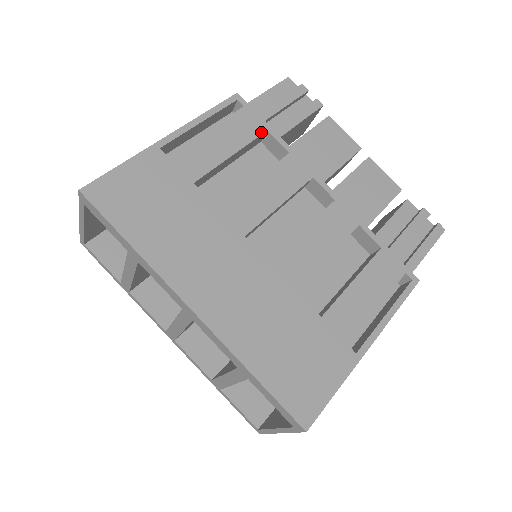
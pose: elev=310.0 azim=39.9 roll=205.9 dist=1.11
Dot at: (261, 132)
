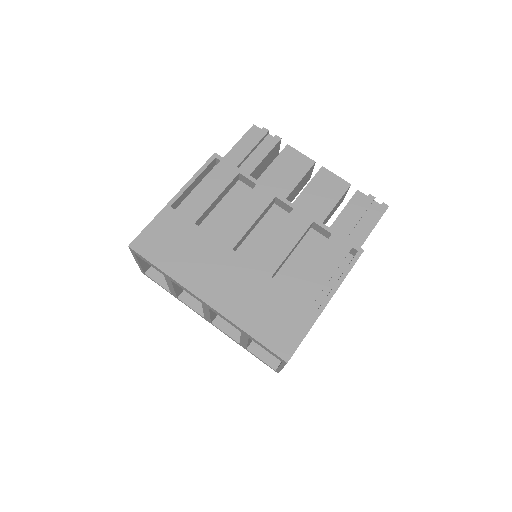
Dot at: (235, 175)
